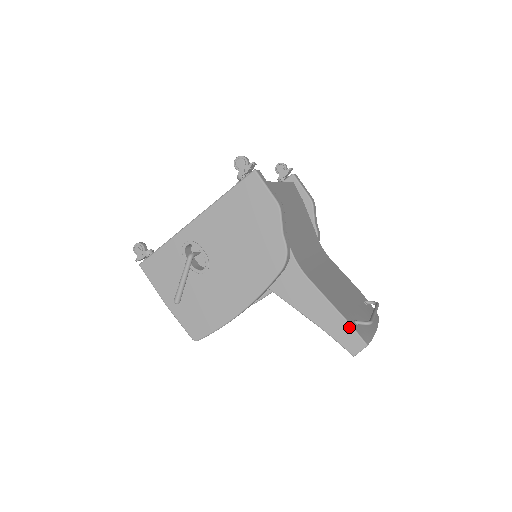
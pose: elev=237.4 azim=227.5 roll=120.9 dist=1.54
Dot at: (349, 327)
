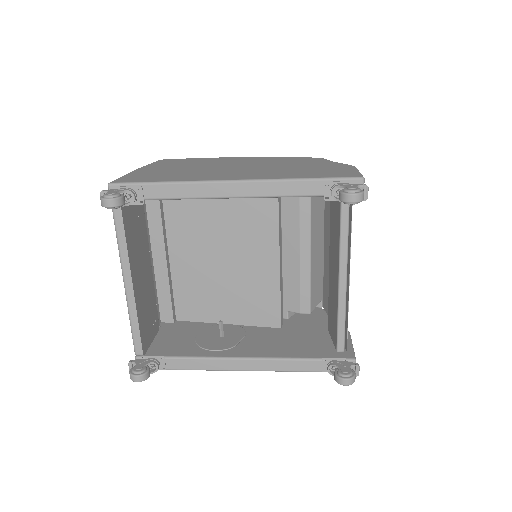
Dot at: occluded
